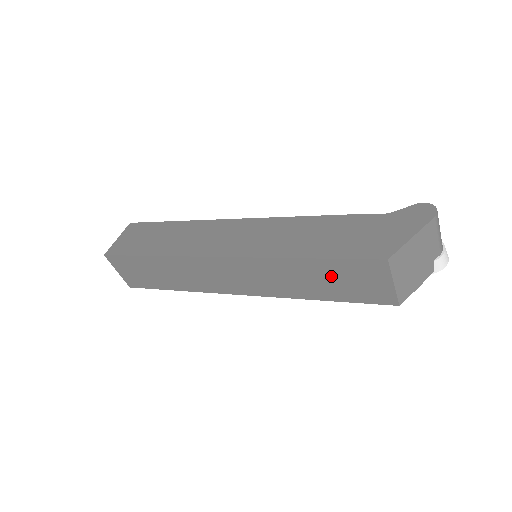
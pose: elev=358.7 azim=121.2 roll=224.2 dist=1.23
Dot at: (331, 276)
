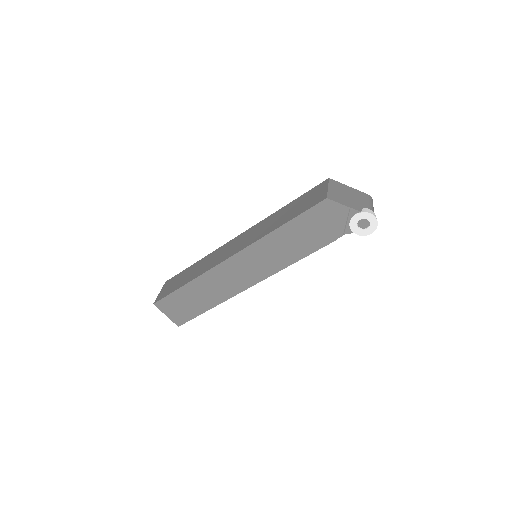
Dot at: (295, 206)
